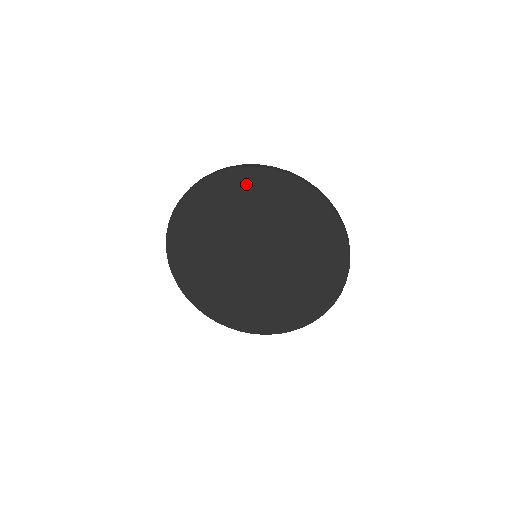
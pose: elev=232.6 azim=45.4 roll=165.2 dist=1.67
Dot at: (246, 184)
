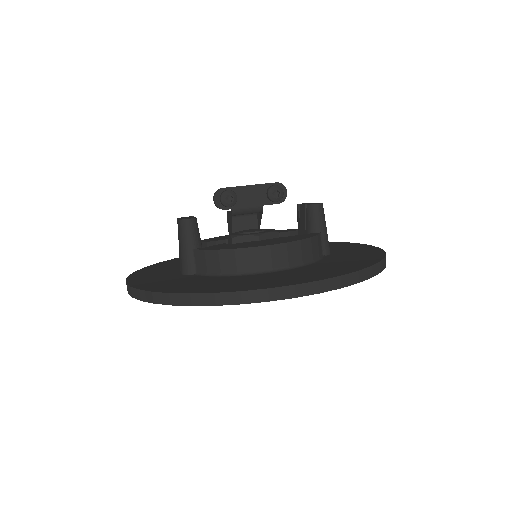
Dot at: occluded
